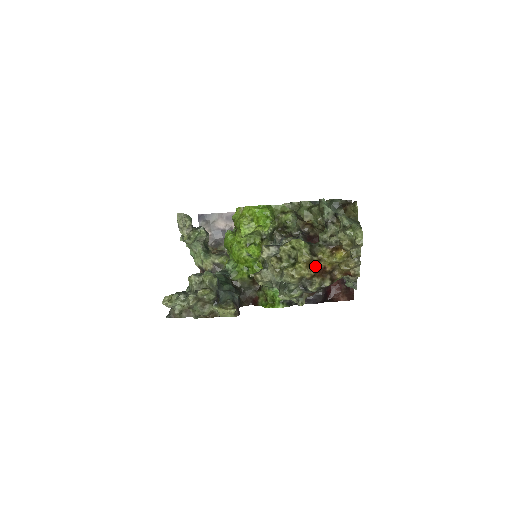
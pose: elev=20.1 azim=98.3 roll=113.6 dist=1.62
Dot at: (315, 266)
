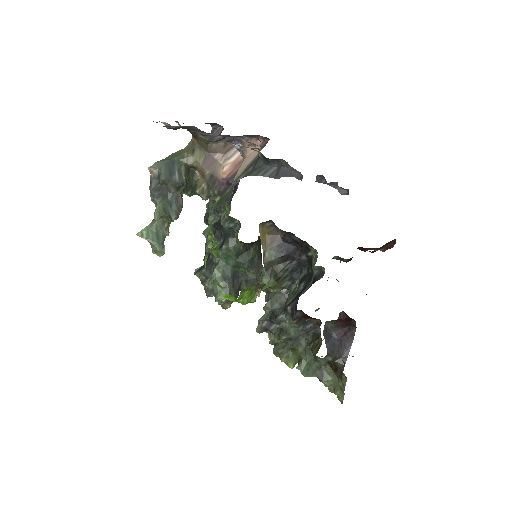
Dot at: occluded
